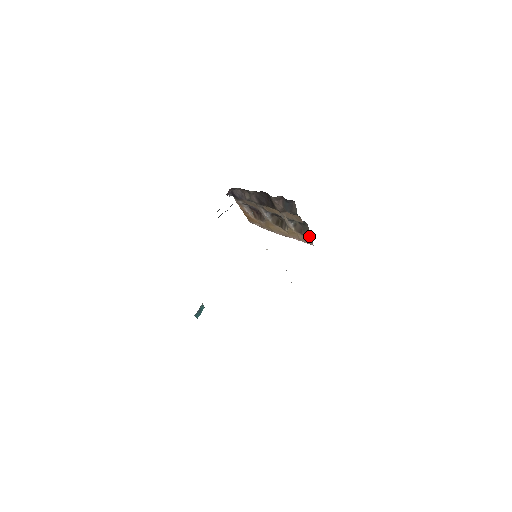
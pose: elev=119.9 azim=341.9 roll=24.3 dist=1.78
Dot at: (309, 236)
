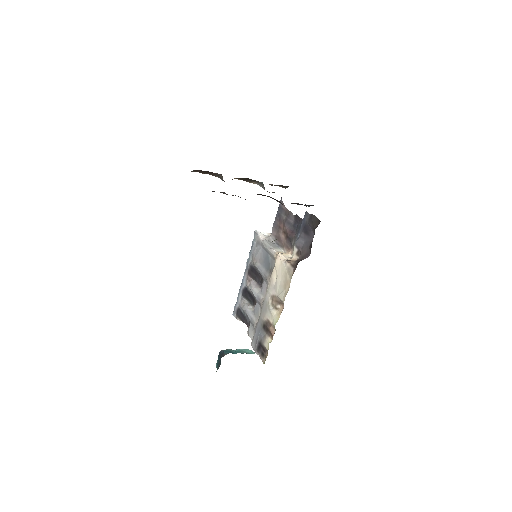
Dot at: occluded
